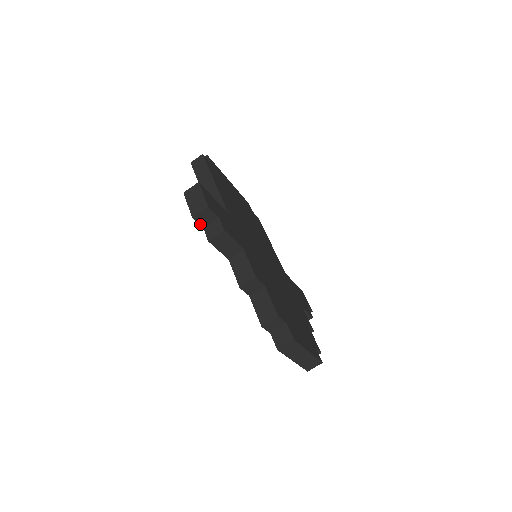
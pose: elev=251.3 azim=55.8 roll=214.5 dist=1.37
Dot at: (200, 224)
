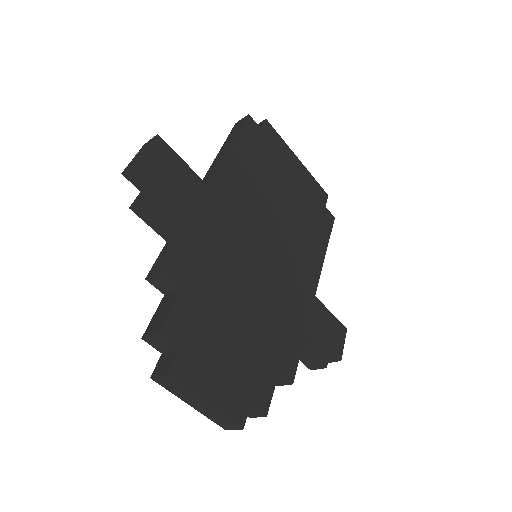
Dot at: (135, 185)
